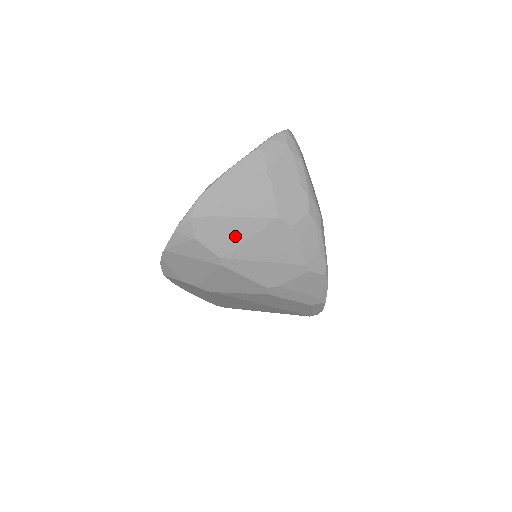
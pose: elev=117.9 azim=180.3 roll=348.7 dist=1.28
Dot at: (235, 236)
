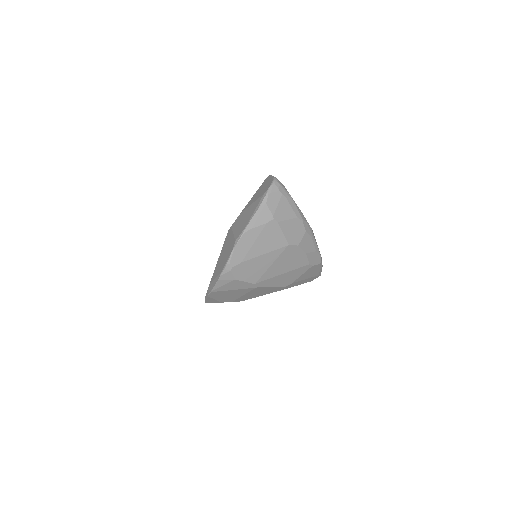
Dot at: (262, 267)
